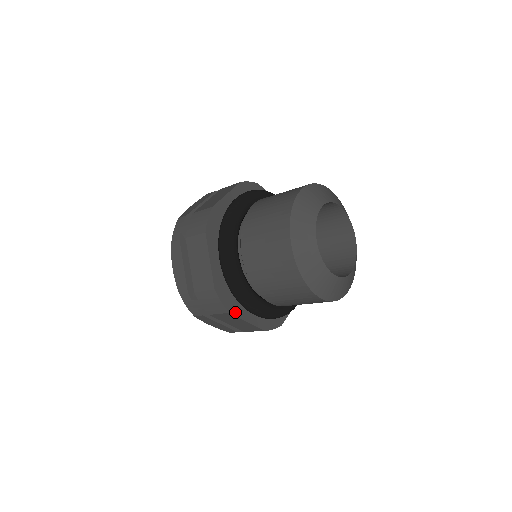
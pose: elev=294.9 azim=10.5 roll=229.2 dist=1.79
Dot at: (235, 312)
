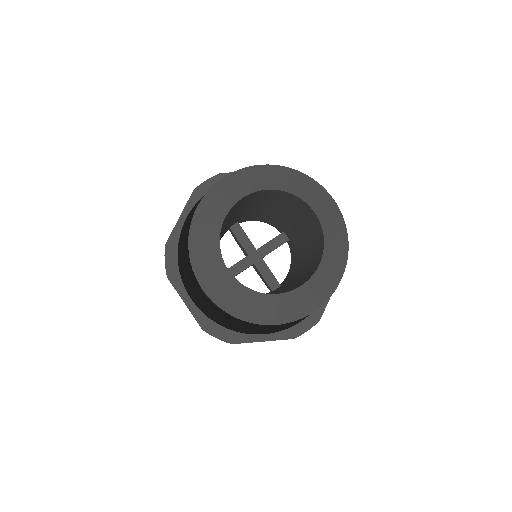
Dot at: (175, 282)
